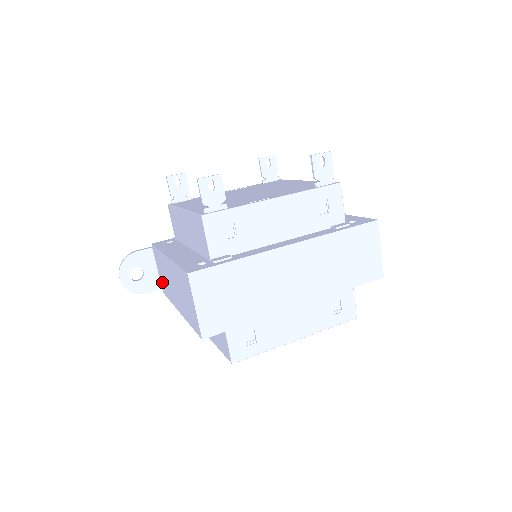
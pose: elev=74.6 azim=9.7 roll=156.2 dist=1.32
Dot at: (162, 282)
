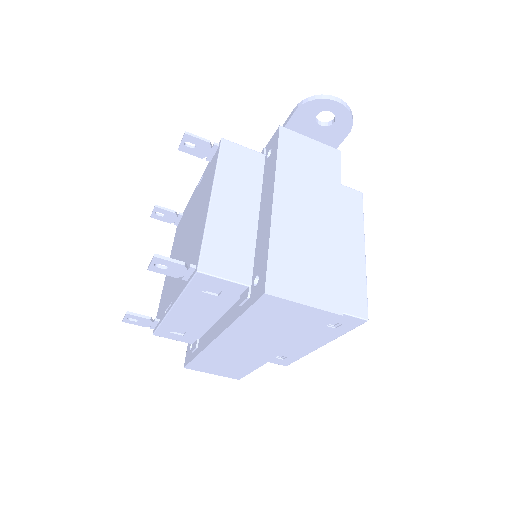
Dot at: occluded
